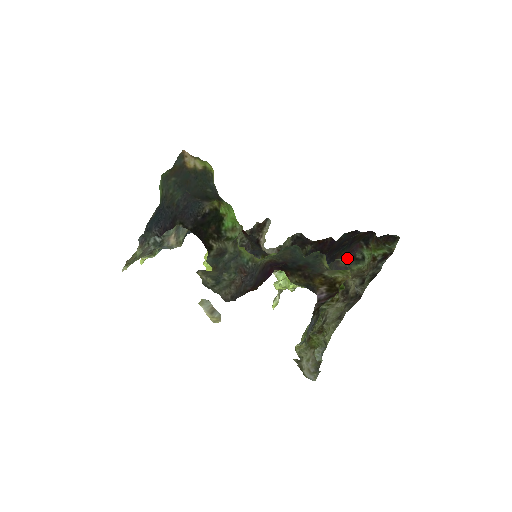
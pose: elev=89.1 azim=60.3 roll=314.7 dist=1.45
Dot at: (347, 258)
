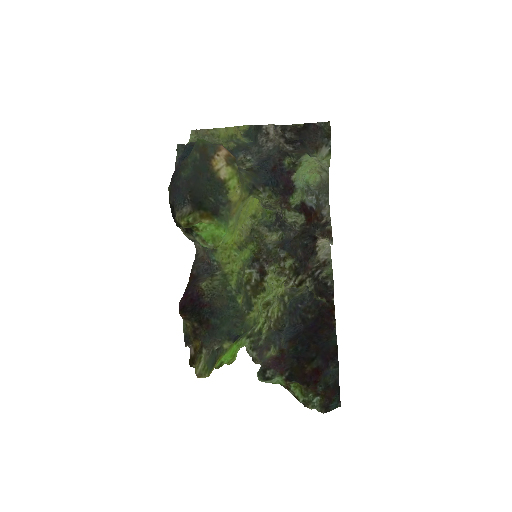
Dot at: (269, 359)
